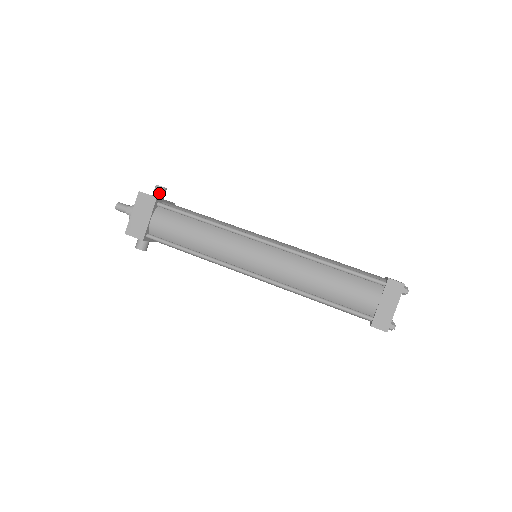
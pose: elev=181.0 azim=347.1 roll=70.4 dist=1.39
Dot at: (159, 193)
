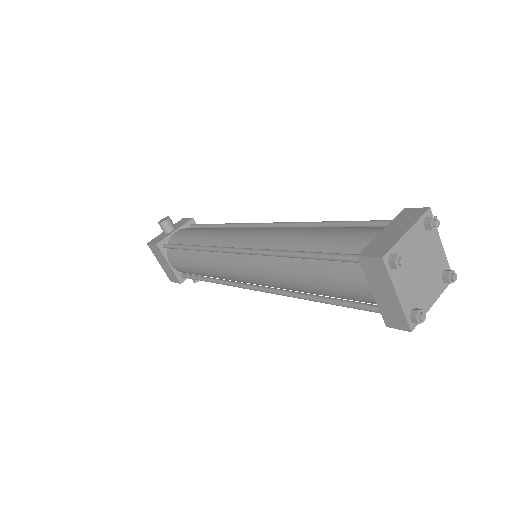
Dot at: (164, 229)
